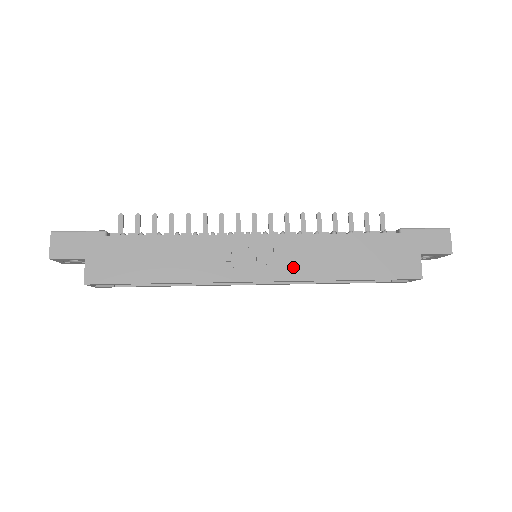
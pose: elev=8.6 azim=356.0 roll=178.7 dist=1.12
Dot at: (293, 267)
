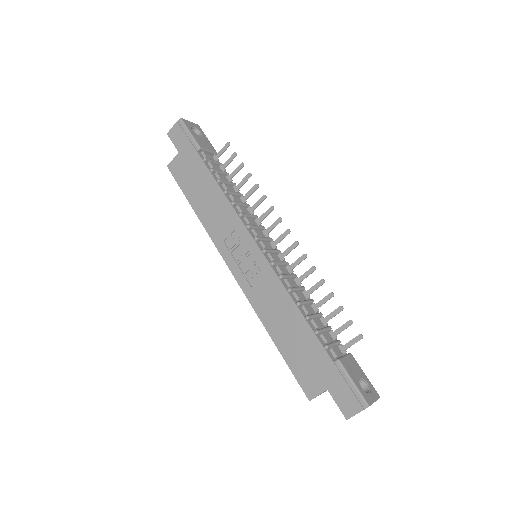
Dot at: (254, 289)
